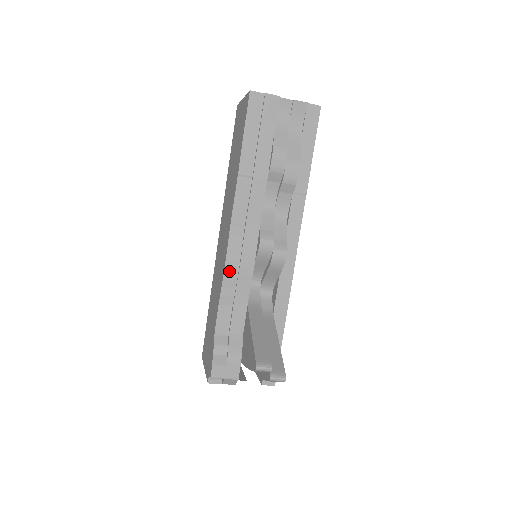
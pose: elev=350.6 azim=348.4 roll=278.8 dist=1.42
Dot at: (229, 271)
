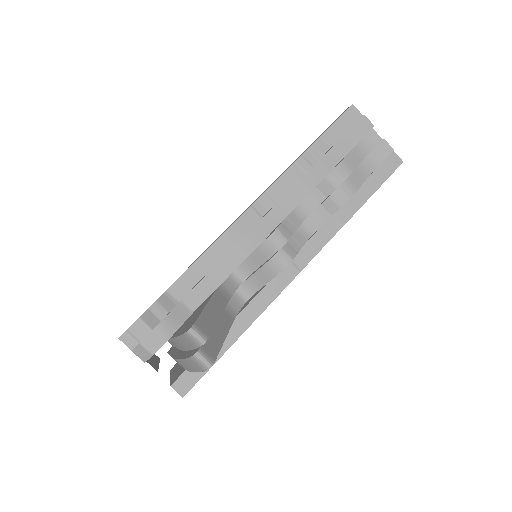
Dot at: (225, 240)
